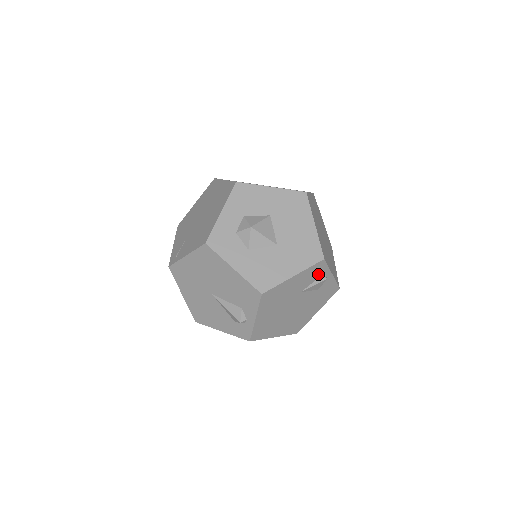
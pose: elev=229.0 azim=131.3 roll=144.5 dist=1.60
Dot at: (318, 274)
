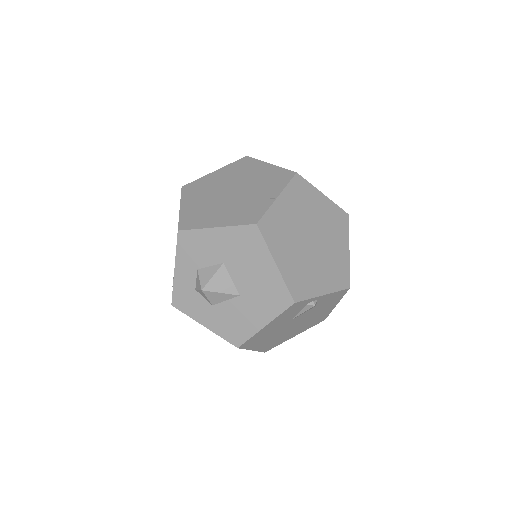
Dot at: (300, 307)
